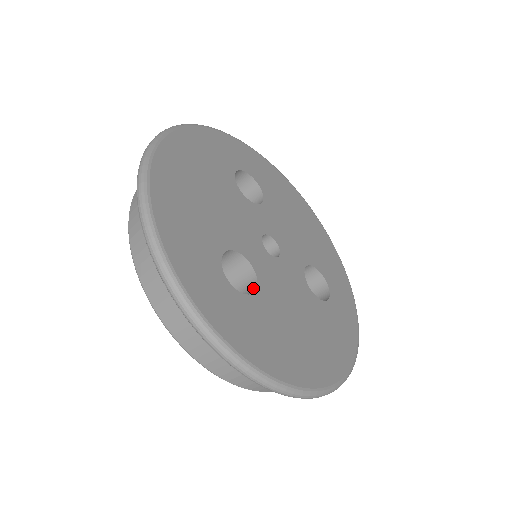
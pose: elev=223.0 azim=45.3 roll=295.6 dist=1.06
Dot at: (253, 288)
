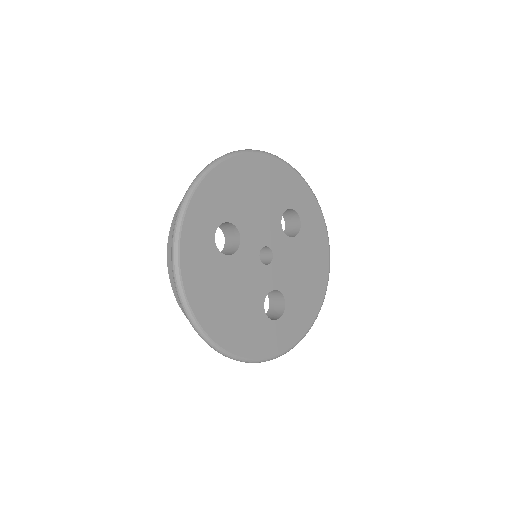
Dot at: (280, 295)
